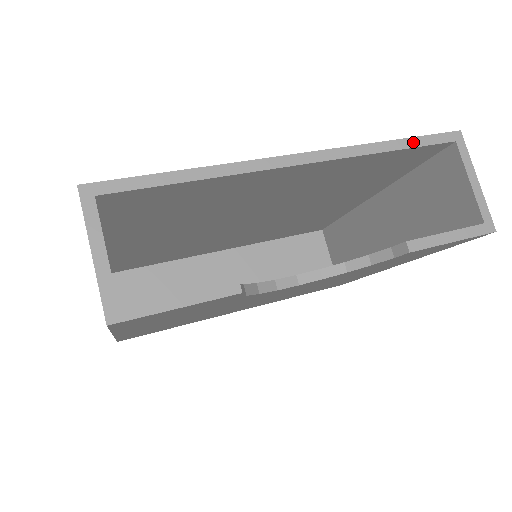
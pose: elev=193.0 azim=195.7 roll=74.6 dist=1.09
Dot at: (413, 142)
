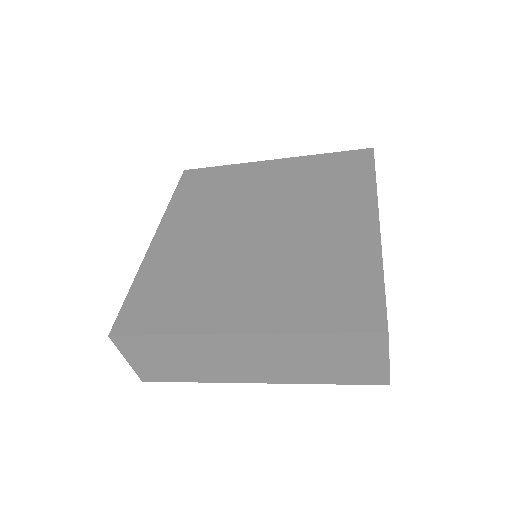
Dot at: (375, 171)
